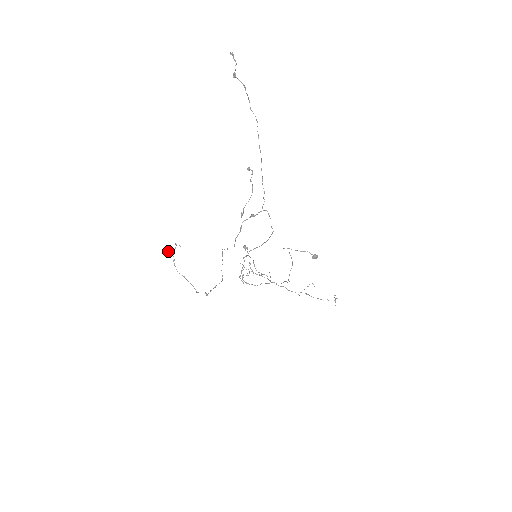
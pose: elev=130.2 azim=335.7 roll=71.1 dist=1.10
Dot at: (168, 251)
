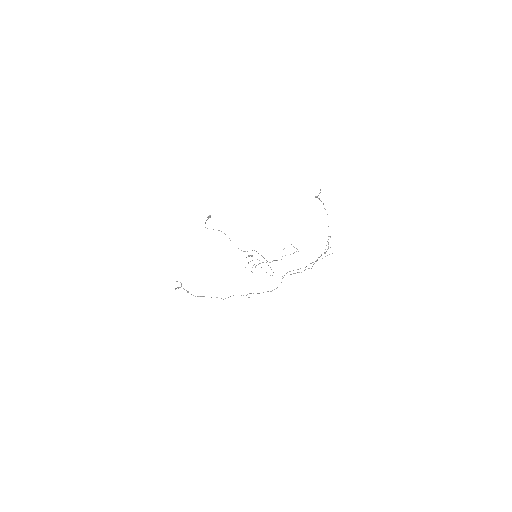
Dot at: (175, 289)
